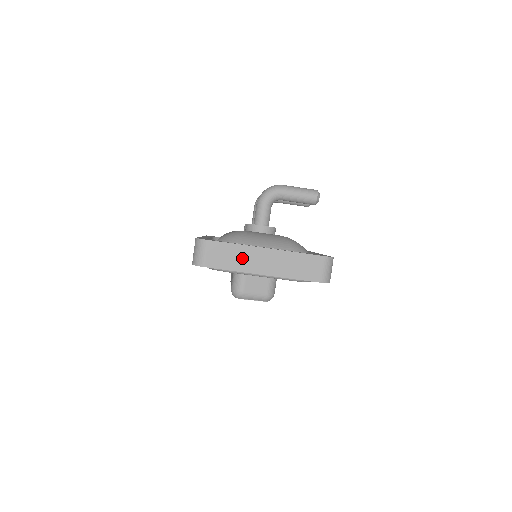
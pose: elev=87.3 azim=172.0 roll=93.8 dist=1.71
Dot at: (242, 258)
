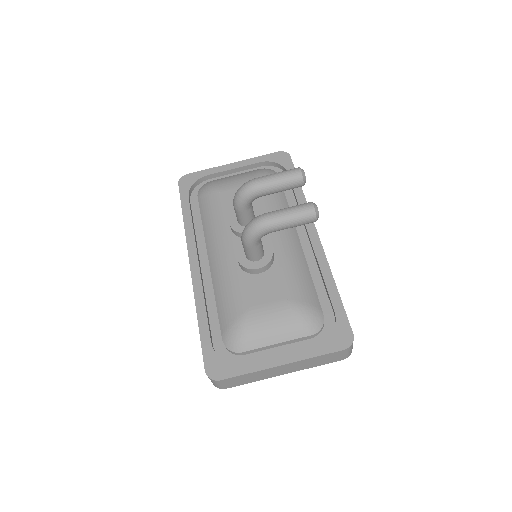
Dot at: (260, 375)
